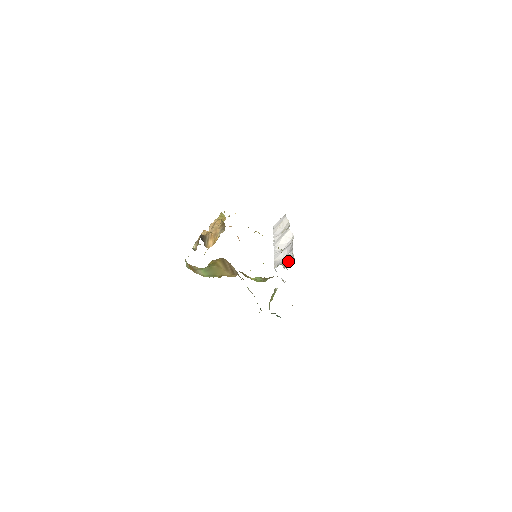
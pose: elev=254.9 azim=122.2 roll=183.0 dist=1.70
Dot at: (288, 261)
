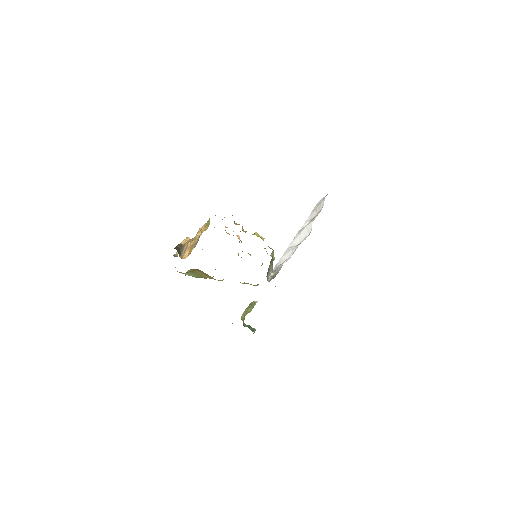
Dot at: (276, 272)
